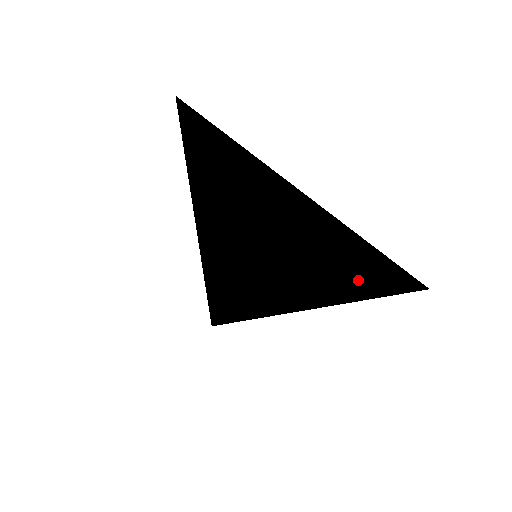
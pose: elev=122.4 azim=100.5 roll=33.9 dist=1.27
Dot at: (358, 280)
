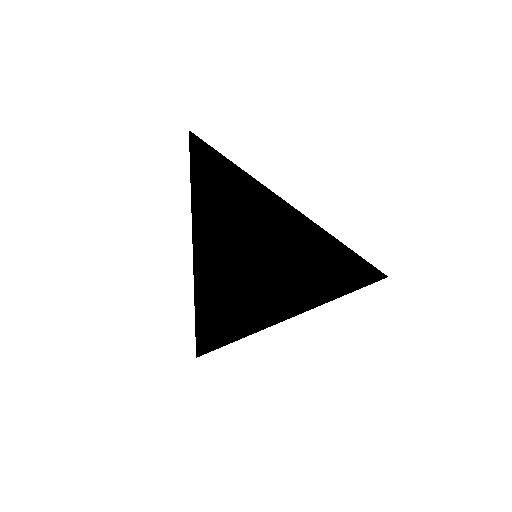
Dot at: occluded
